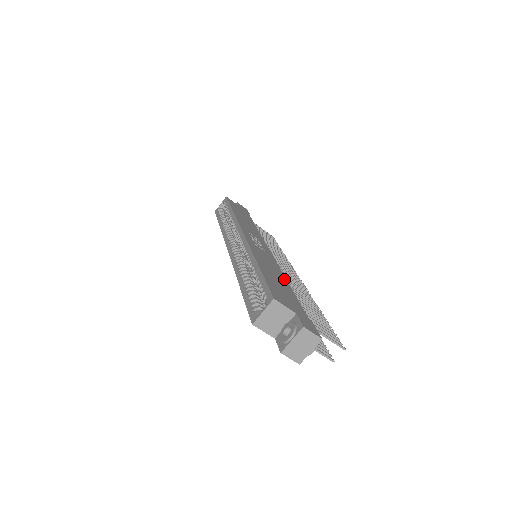
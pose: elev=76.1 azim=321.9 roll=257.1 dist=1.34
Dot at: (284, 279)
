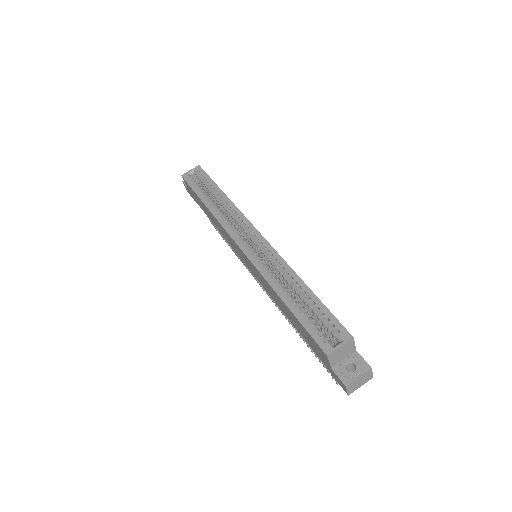
Dot at: occluded
